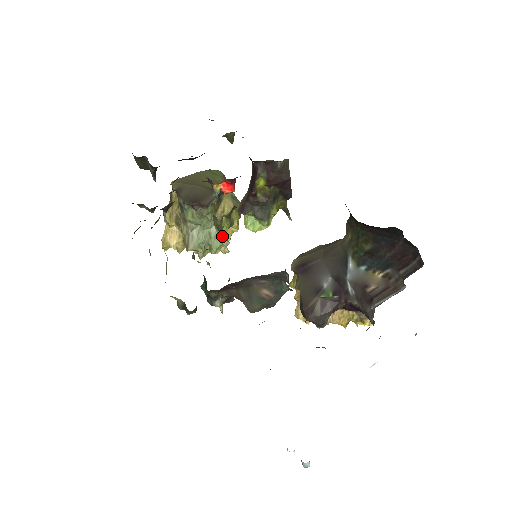
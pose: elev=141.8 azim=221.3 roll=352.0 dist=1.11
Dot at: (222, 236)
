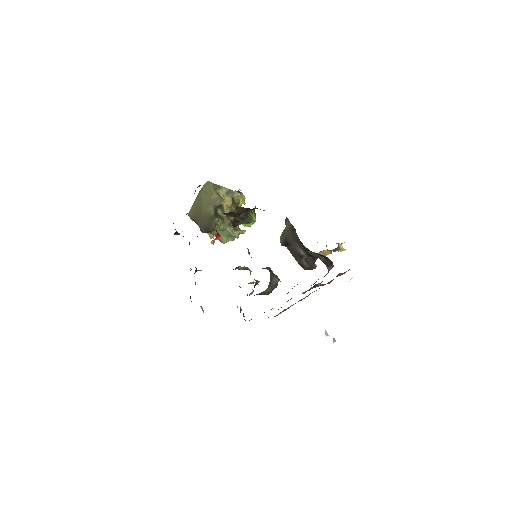
Dot at: occluded
